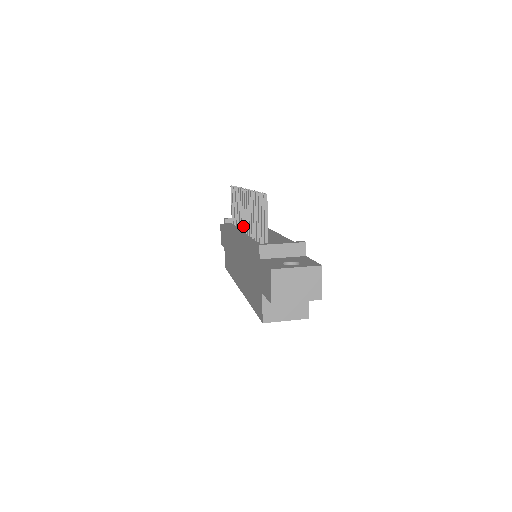
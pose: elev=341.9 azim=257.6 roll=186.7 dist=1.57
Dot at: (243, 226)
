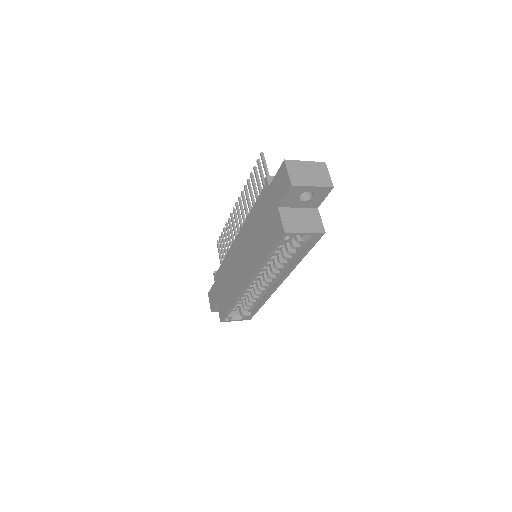
Dot at: occluded
